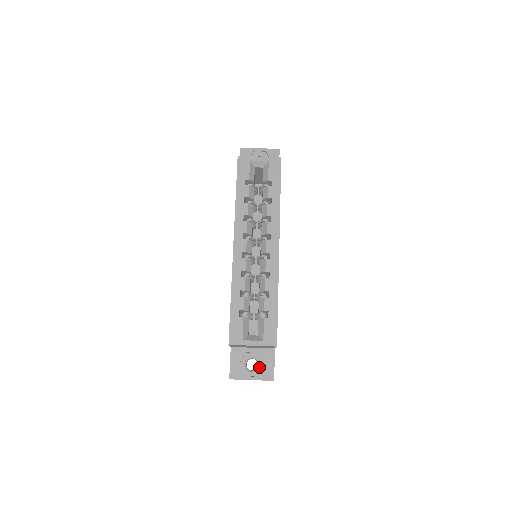
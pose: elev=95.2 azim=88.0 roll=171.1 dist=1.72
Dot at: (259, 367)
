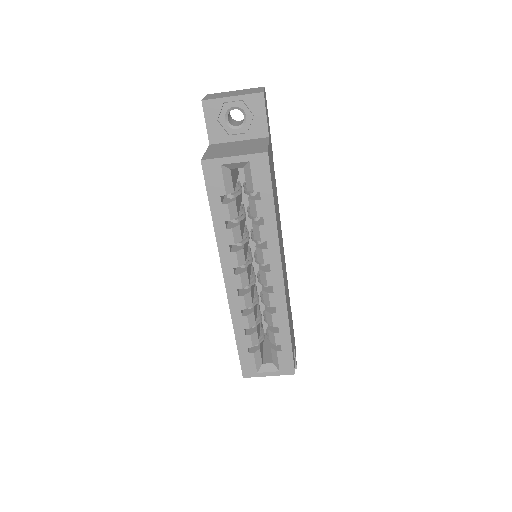
Dot at: occluded
